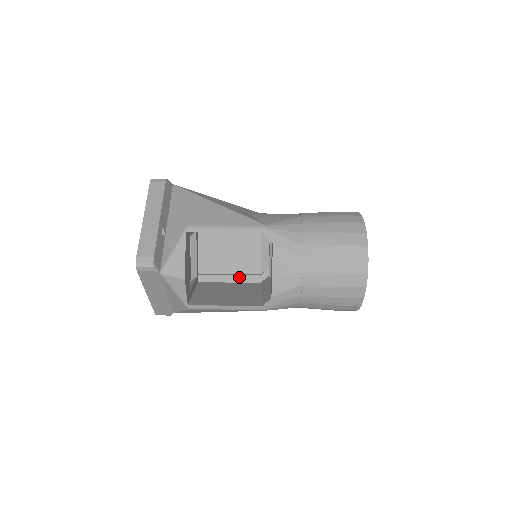
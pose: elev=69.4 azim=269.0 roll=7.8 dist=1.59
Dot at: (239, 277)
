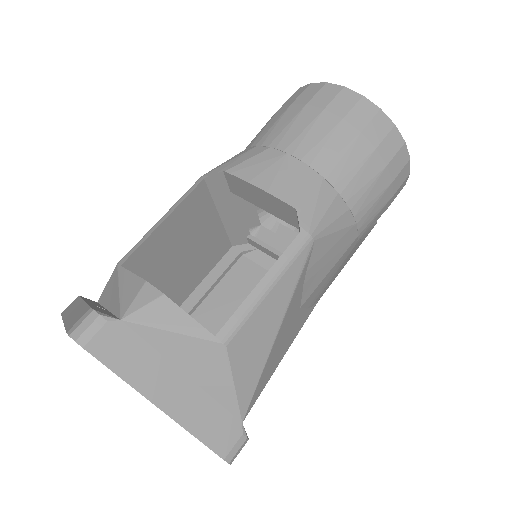
Dot at: occluded
